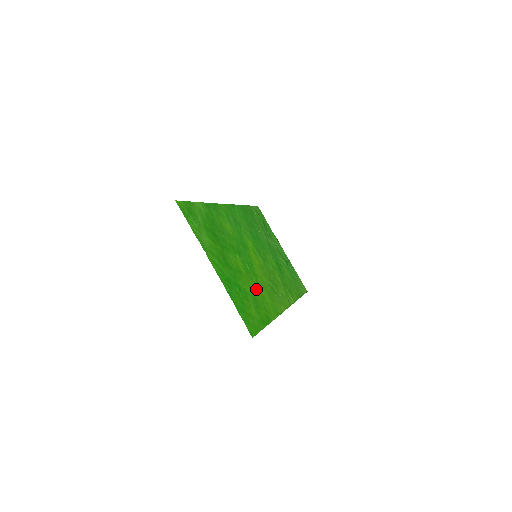
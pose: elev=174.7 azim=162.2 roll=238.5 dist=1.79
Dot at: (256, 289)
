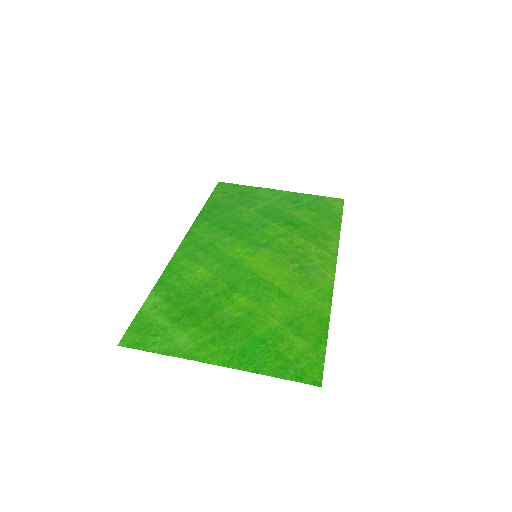
Dot at: (283, 305)
